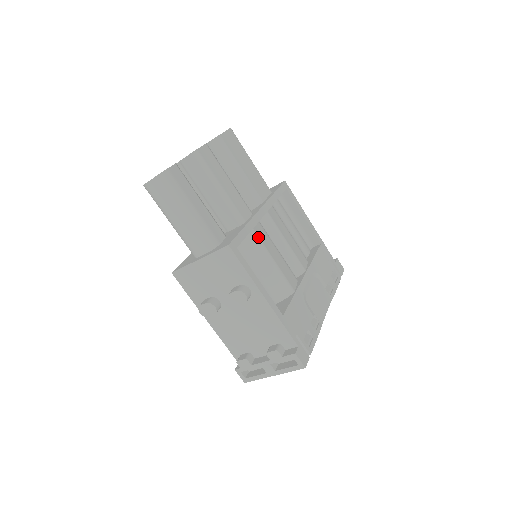
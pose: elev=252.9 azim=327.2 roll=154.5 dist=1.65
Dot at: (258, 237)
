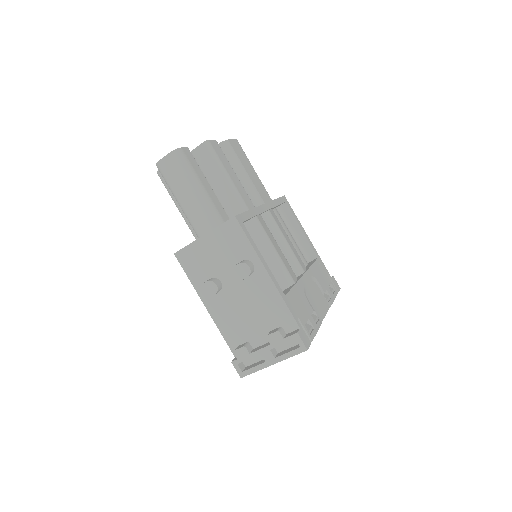
Dot at: (261, 225)
